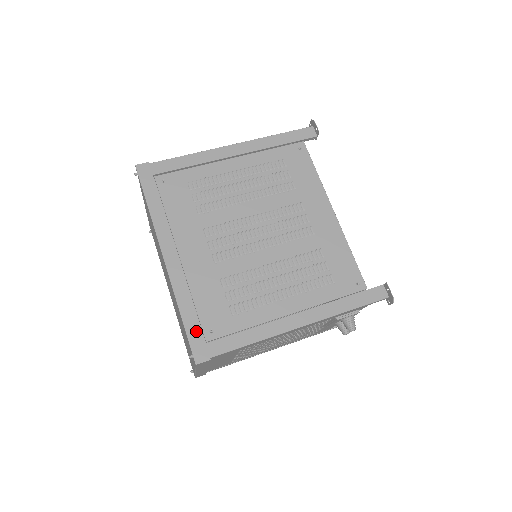
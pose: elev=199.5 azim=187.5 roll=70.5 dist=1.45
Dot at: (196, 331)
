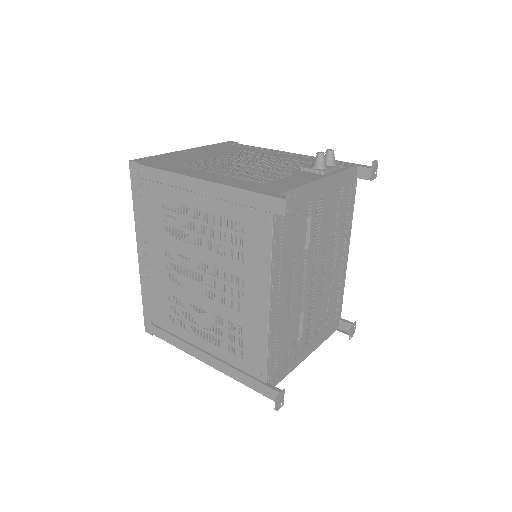
Dot at: (148, 314)
